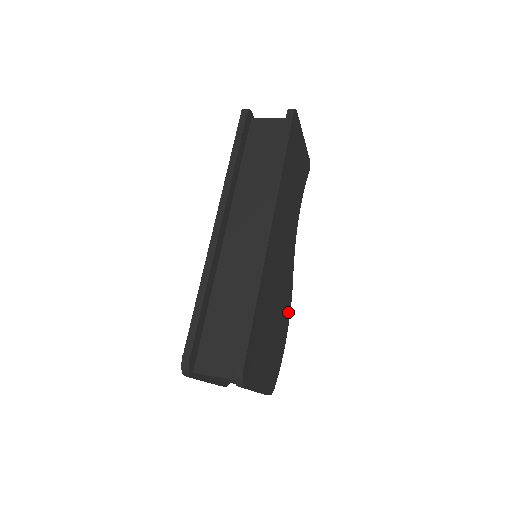
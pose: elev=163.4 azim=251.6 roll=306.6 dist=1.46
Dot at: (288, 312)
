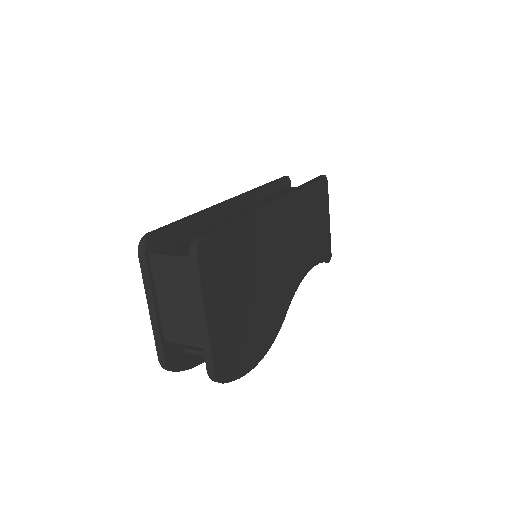
Dot at: (269, 338)
